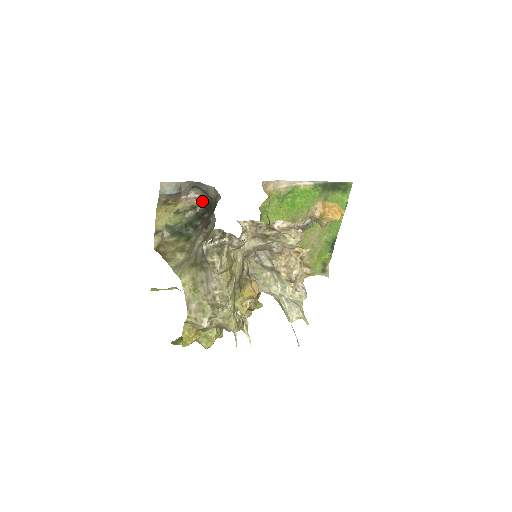
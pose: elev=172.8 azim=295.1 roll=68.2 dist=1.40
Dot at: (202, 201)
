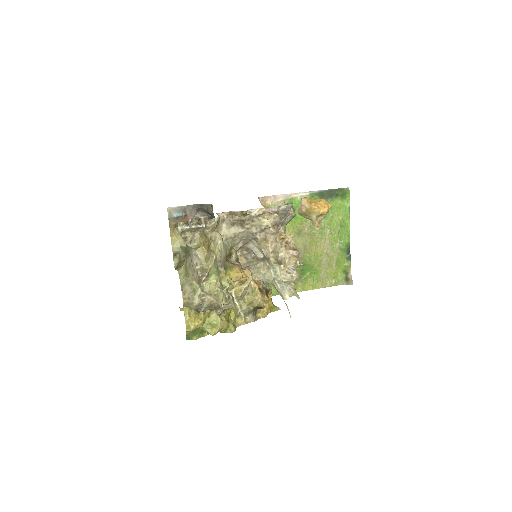
Dot at: occluded
